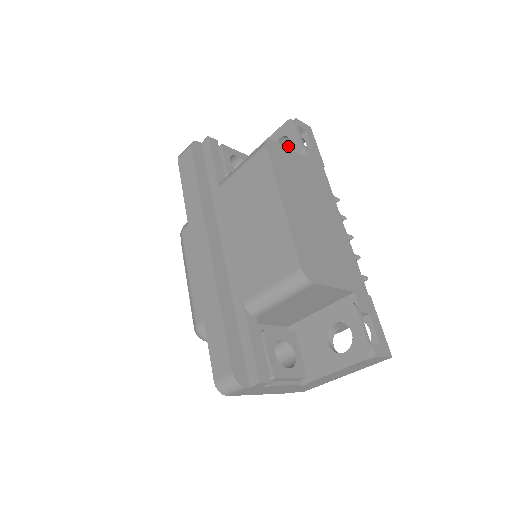
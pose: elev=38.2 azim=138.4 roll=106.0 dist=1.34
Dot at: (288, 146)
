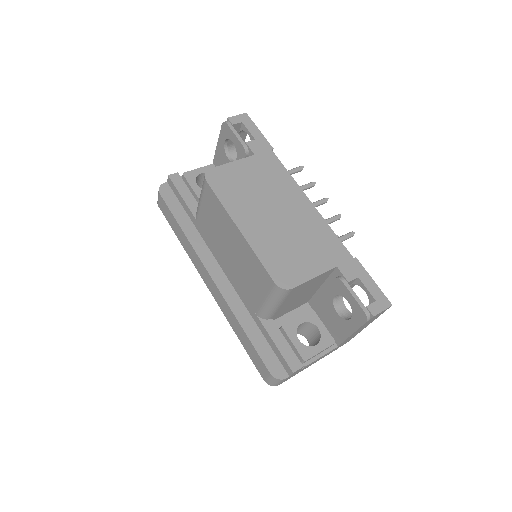
Dot at: occluded
